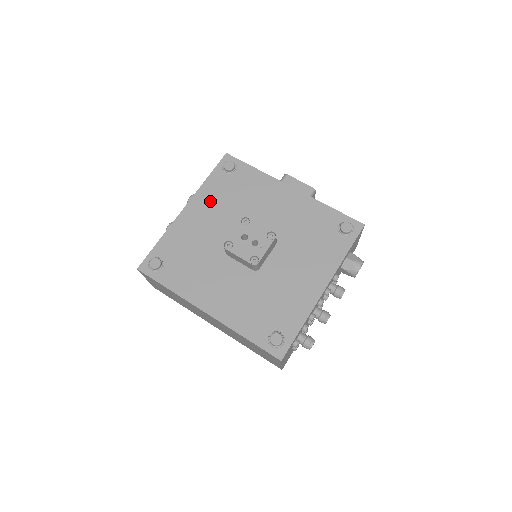
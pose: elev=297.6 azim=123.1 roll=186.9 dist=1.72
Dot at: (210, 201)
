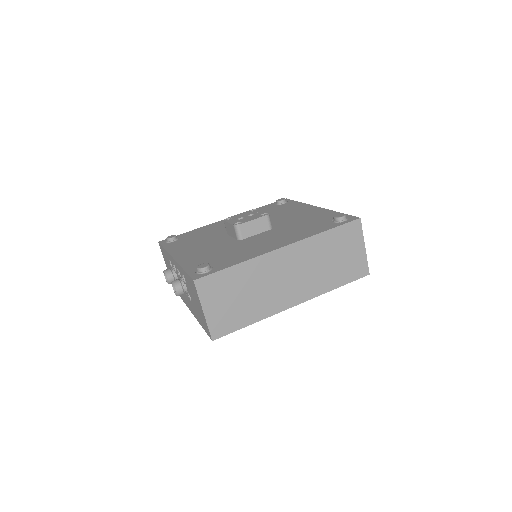
Dot at: (186, 247)
